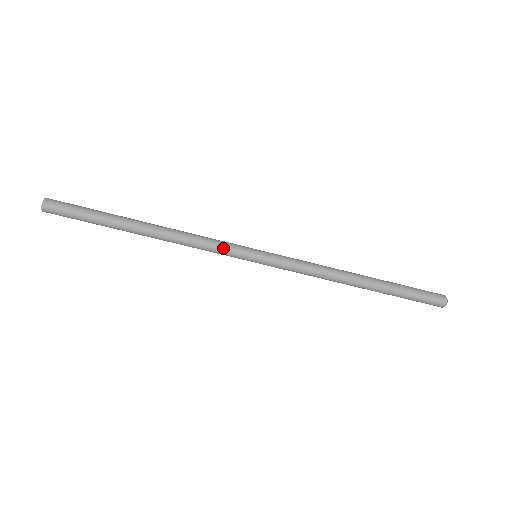
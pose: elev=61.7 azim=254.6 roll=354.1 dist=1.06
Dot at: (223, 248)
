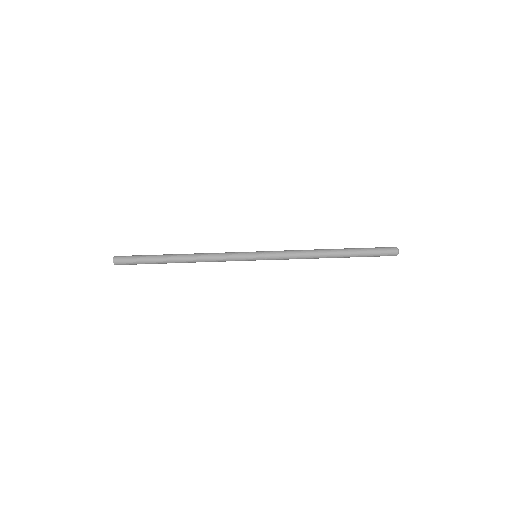
Dot at: (232, 258)
